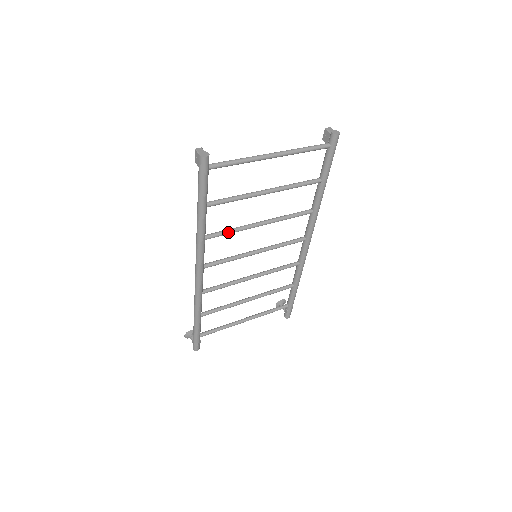
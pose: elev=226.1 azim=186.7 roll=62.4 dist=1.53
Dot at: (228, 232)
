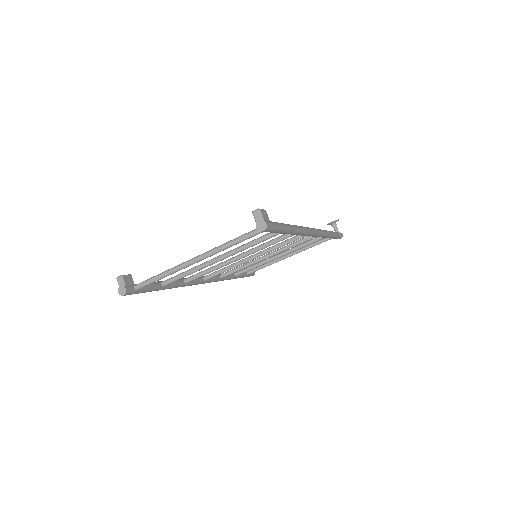
Dot at: (205, 274)
